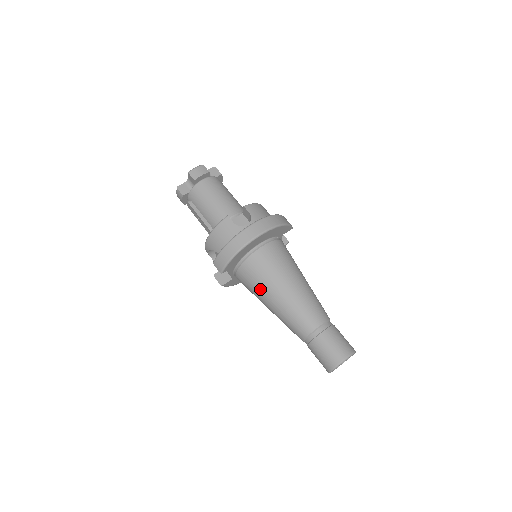
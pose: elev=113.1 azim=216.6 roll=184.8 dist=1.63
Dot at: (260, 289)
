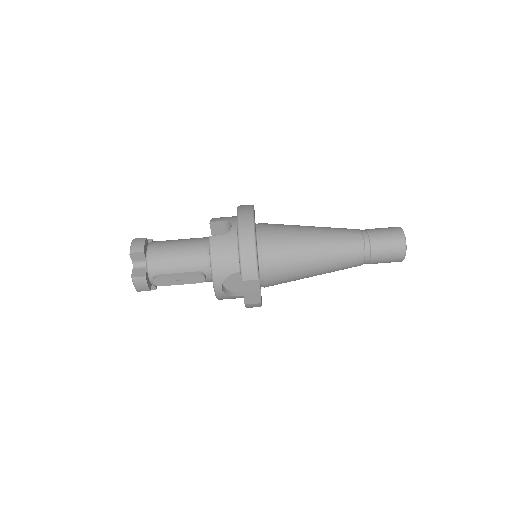
Dot at: (296, 260)
